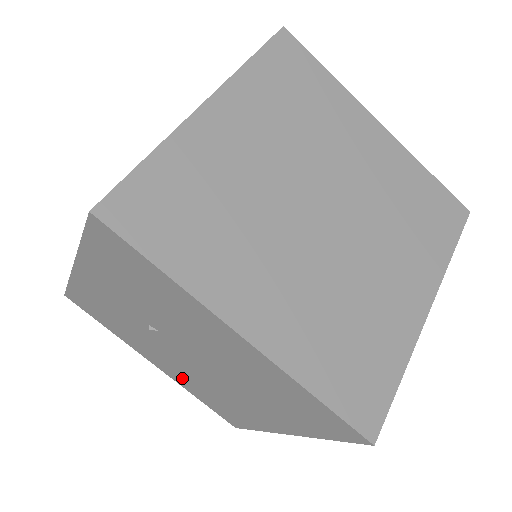
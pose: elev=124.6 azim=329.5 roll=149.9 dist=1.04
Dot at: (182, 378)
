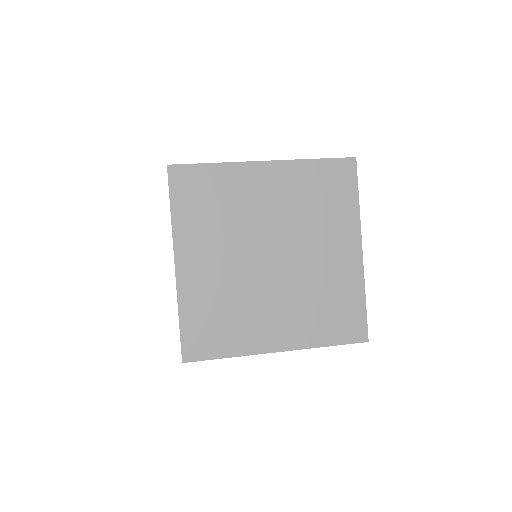
Dot at: occluded
